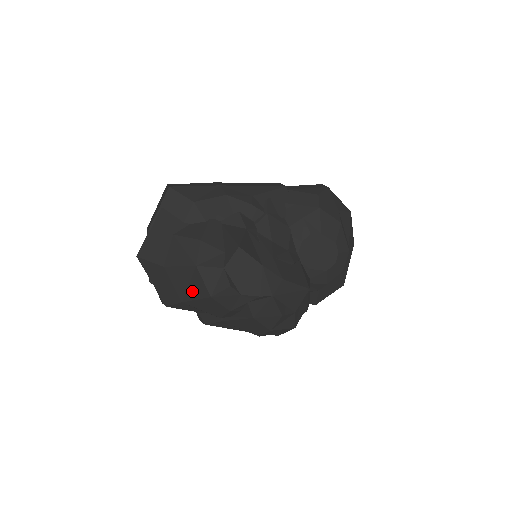
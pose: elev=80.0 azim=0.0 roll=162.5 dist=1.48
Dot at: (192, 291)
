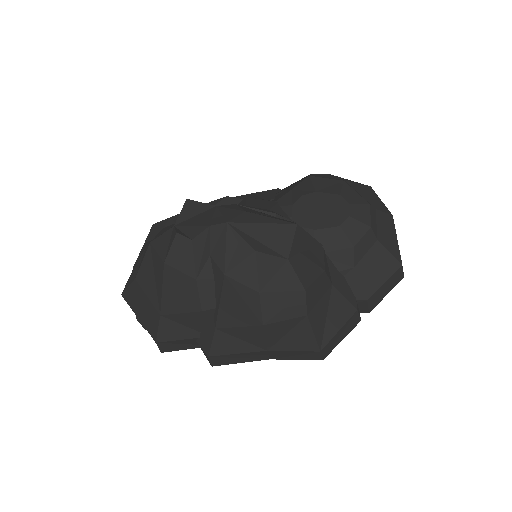
Dot at: (158, 283)
